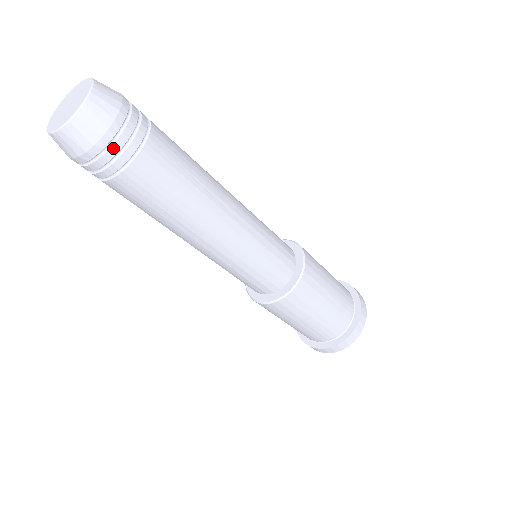
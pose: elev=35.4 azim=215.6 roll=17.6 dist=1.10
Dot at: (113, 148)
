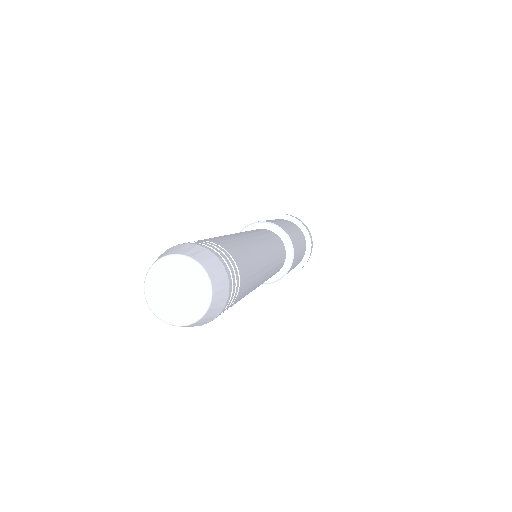
Dot at: (232, 295)
